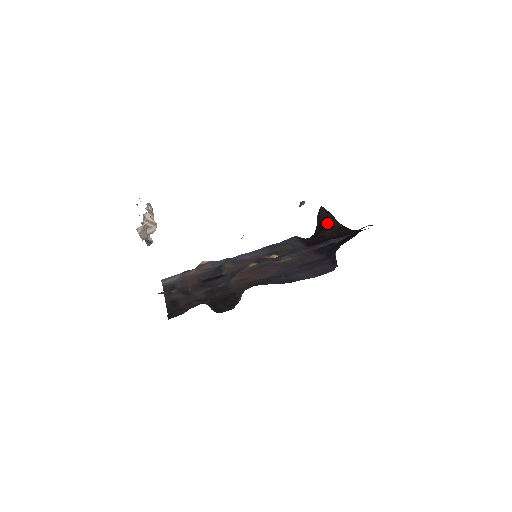
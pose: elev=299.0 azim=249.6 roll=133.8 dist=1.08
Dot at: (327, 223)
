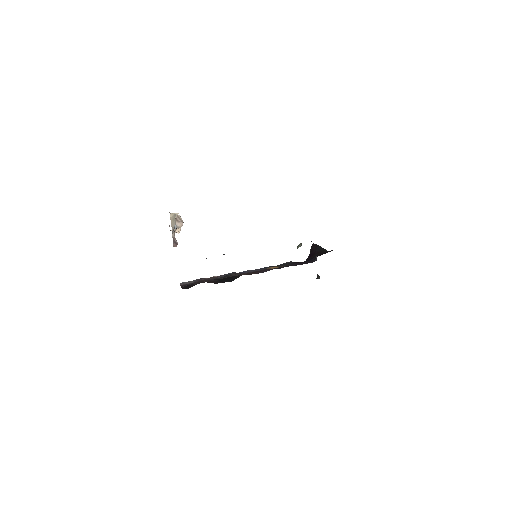
Dot at: (316, 251)
